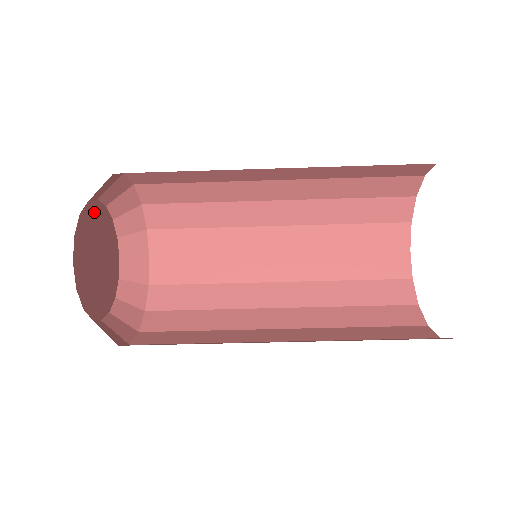
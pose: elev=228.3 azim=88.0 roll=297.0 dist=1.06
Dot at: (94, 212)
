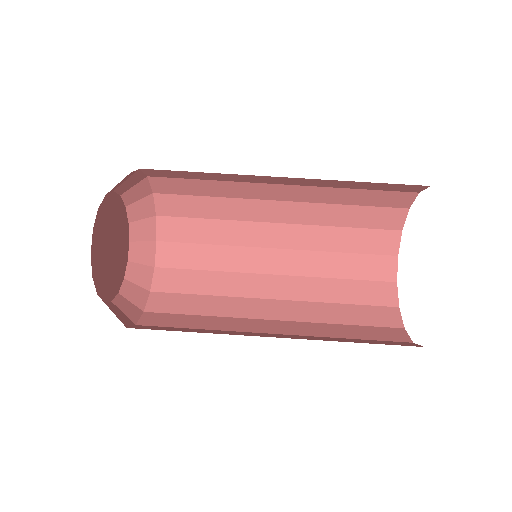
Dot at: (121, 210)
